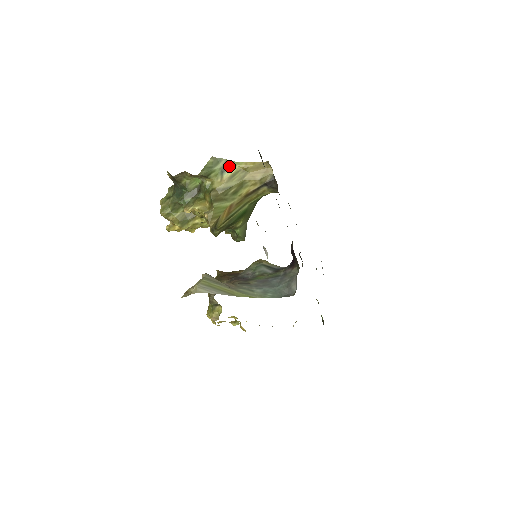
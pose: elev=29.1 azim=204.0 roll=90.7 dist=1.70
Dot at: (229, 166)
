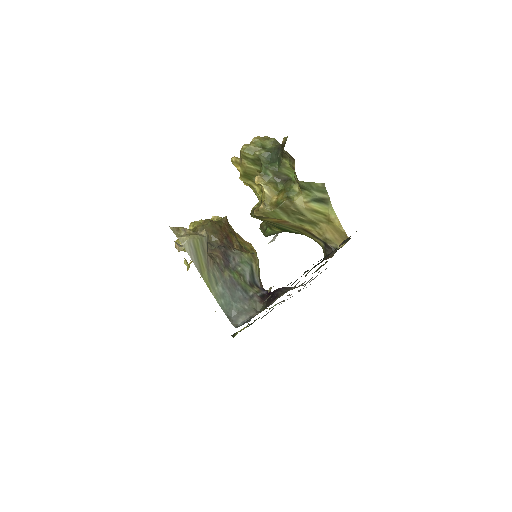
Dot at: (324, 203)
